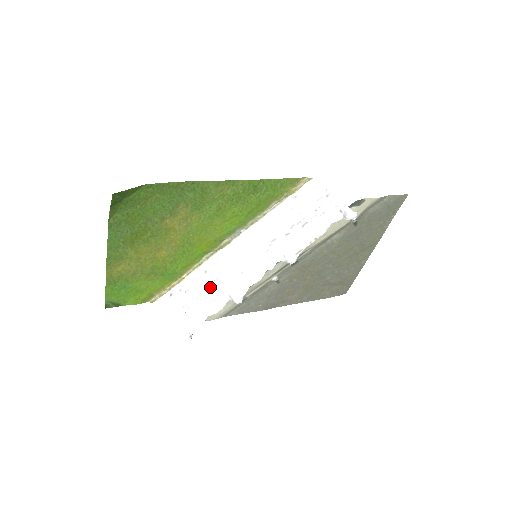
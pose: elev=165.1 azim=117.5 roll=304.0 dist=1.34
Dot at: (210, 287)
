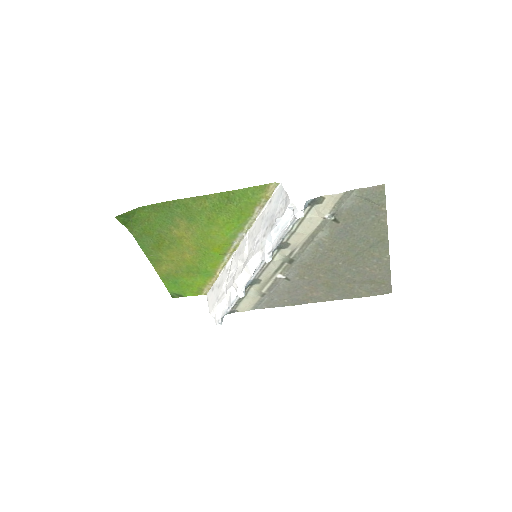
Dot at: (228, 283)
